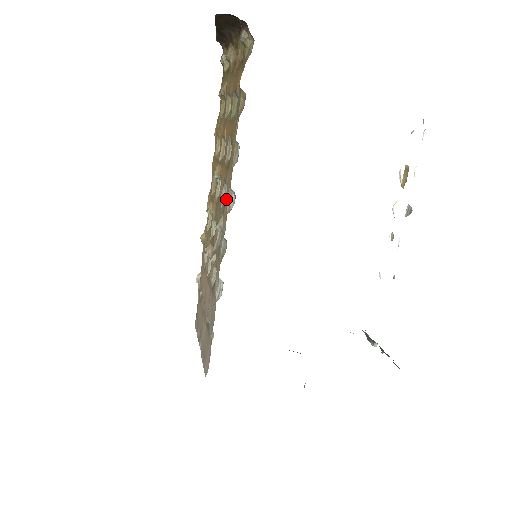
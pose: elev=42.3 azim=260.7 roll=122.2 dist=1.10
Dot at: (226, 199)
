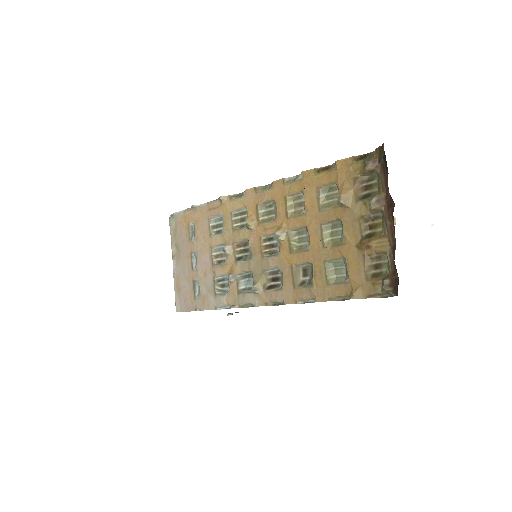
Dot at: (275, 295)
